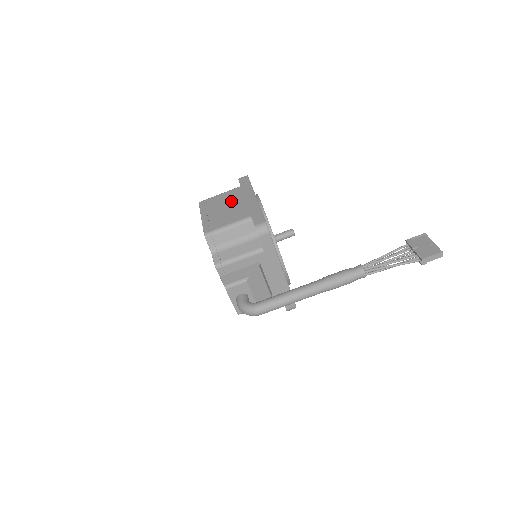
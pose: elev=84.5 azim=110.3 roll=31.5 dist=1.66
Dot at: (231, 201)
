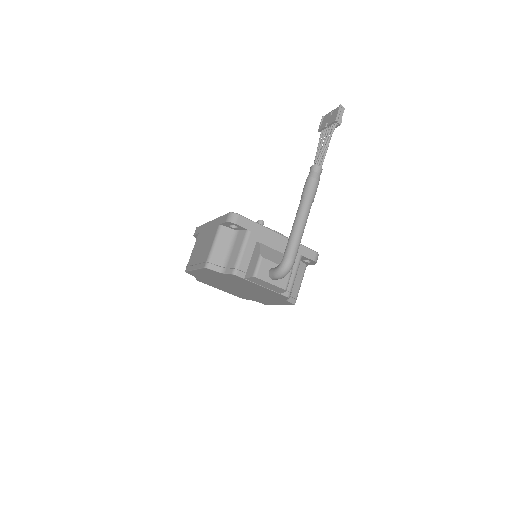
Dot at: (201, 242)
